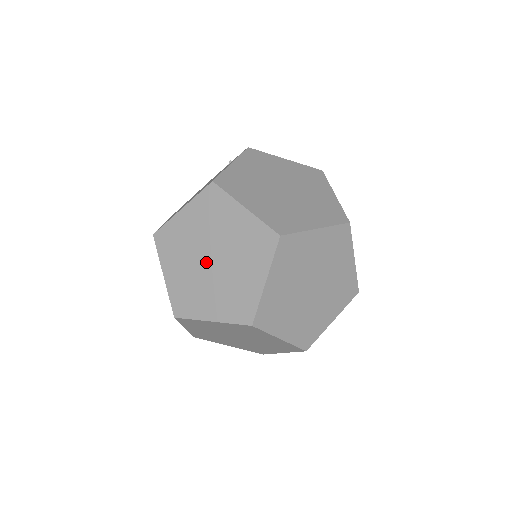
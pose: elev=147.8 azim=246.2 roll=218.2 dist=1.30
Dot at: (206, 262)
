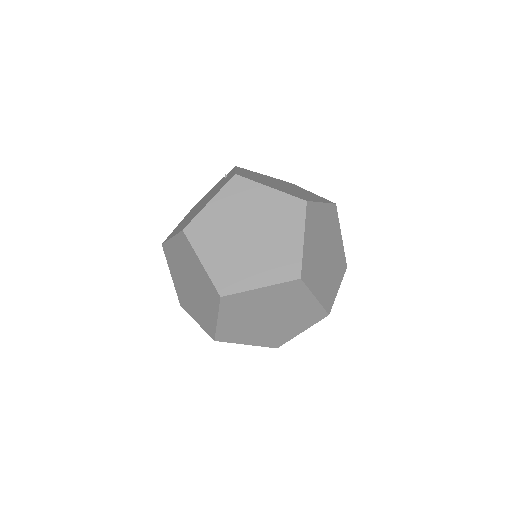
Dot at: (244, 239)
